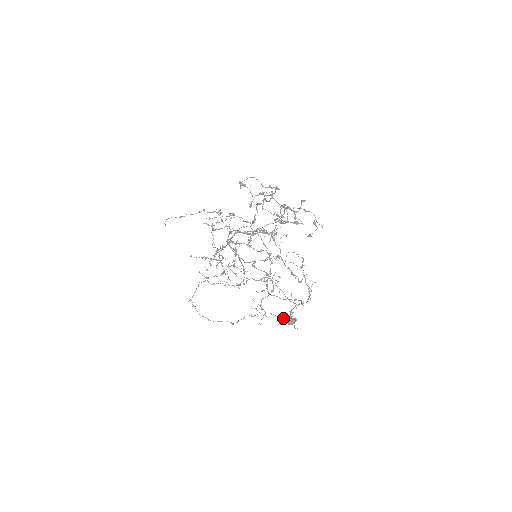
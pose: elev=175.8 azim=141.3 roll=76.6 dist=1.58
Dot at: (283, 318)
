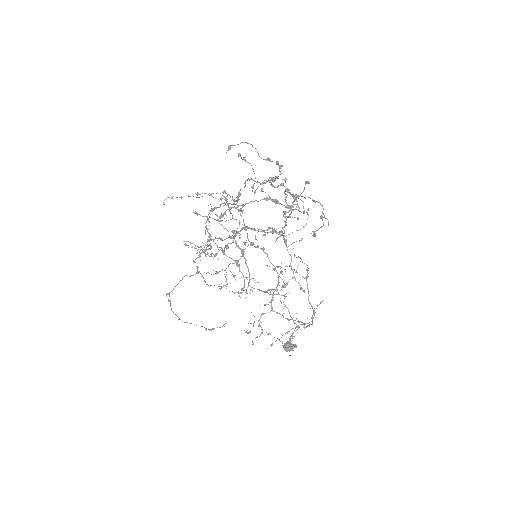
Dot at: (280, 341)
